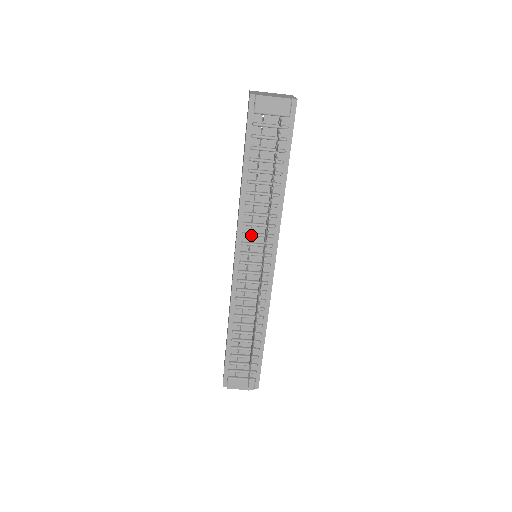
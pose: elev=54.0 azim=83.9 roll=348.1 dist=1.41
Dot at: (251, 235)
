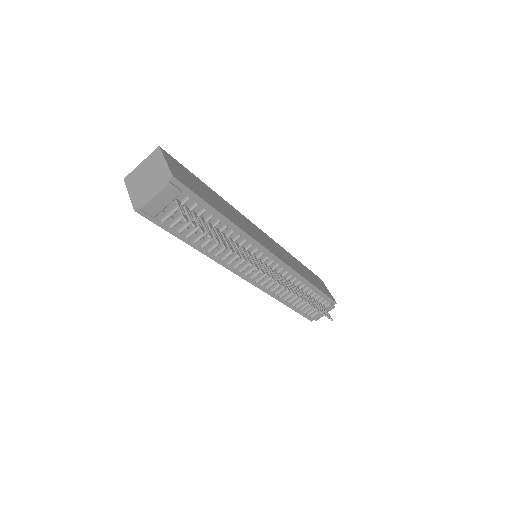
Dot at: (241, 264)
